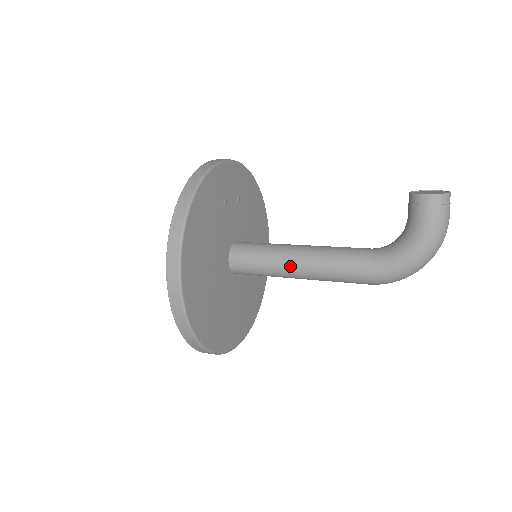
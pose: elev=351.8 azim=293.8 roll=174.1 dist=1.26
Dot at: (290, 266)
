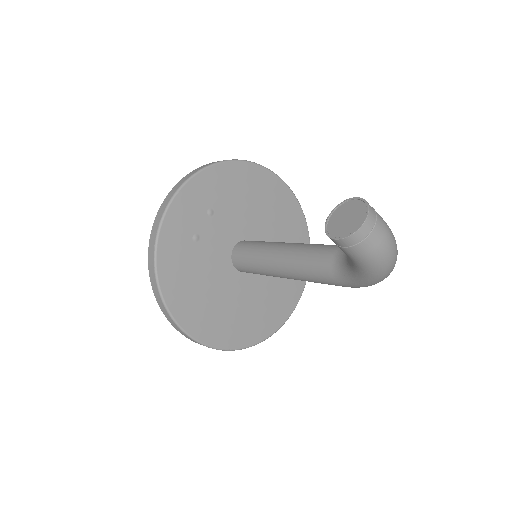
Dot at: (279, 276)
